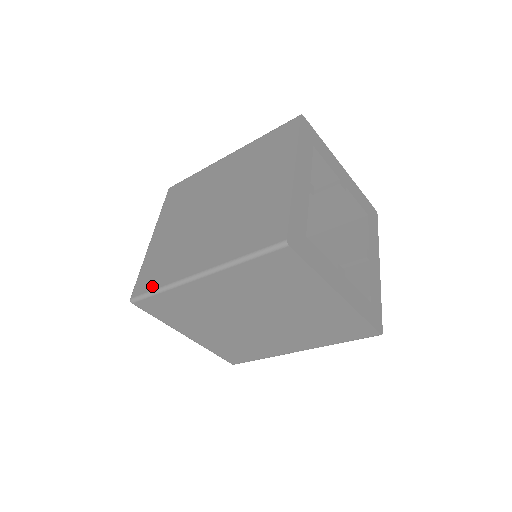
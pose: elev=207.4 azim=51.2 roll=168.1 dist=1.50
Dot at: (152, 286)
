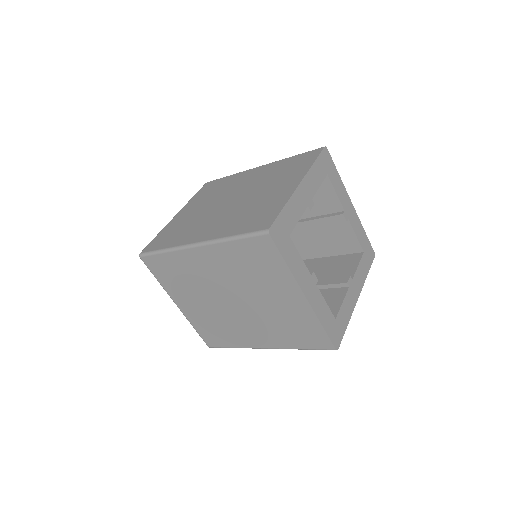
Dot at: (224, 345)
